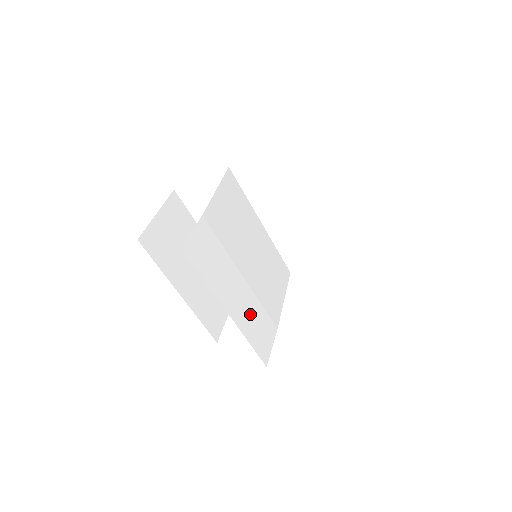
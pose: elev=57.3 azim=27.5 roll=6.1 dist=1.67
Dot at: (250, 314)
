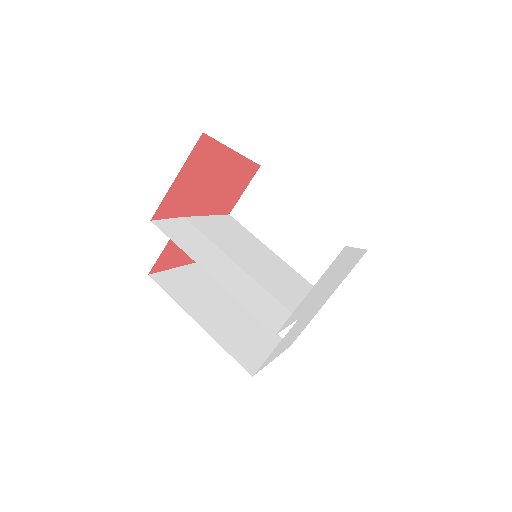
Dot at: (247, 290)
